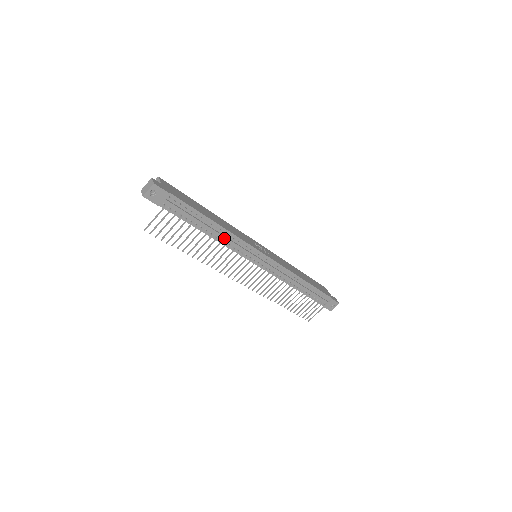
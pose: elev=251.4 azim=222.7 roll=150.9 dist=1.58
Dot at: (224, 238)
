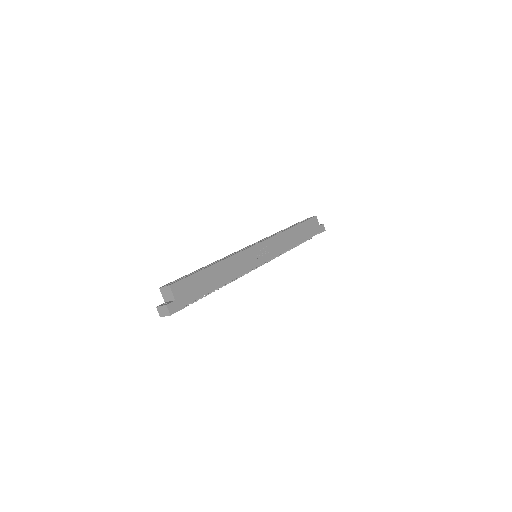
Dot at: (230, 281)
